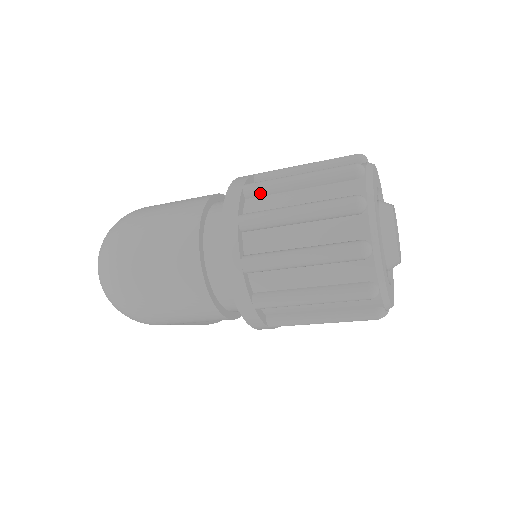
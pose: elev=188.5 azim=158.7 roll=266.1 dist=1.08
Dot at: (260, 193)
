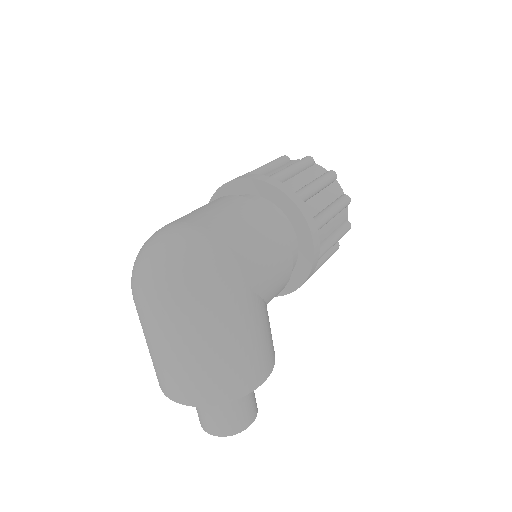
Dot at: occluded
